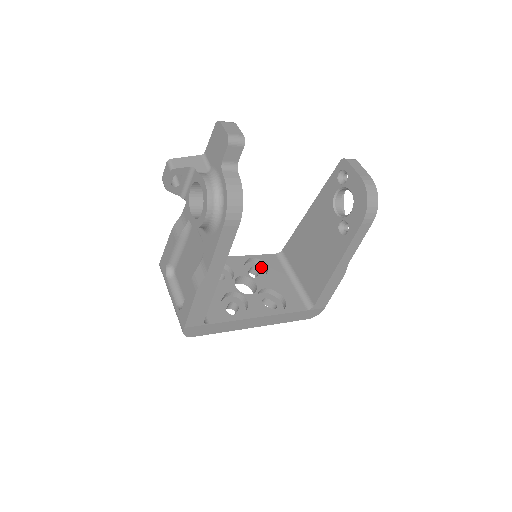
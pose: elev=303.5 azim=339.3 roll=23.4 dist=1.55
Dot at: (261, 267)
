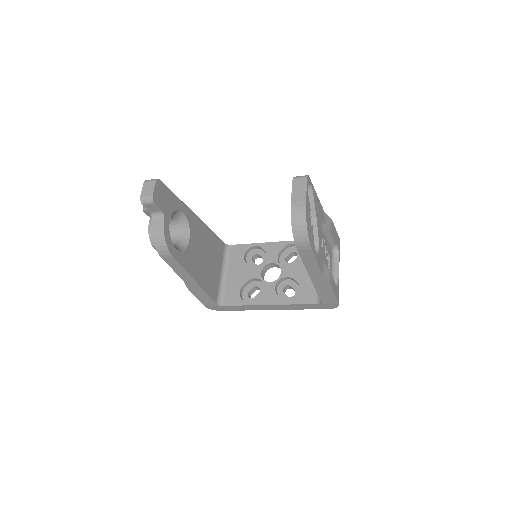
Dot at: occluded
